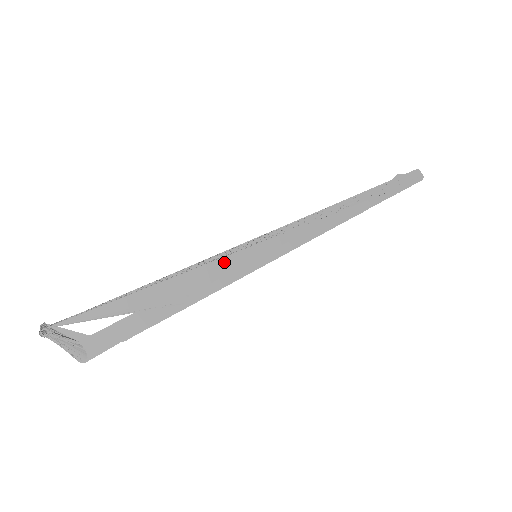
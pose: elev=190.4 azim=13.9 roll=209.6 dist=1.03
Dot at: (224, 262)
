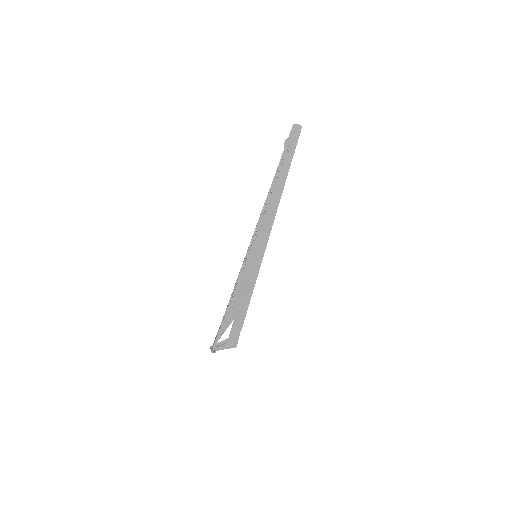
Dot at: (246, 271)
